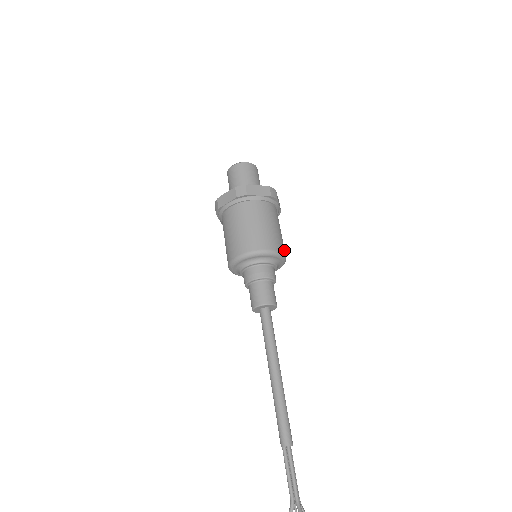
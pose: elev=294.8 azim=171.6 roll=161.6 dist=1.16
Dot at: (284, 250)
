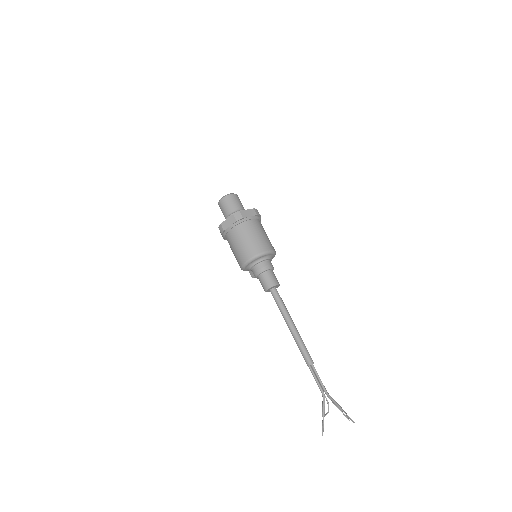
Dot at: occluded
